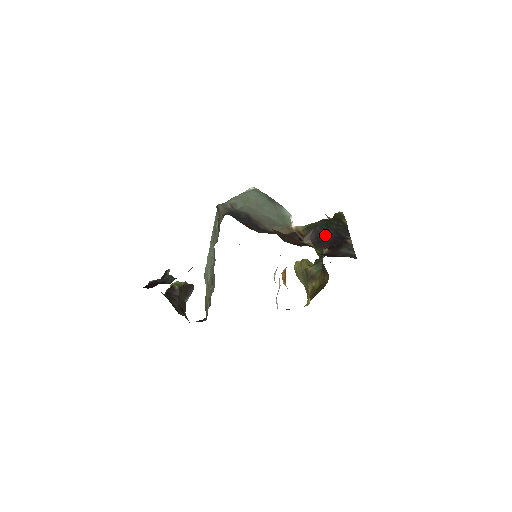
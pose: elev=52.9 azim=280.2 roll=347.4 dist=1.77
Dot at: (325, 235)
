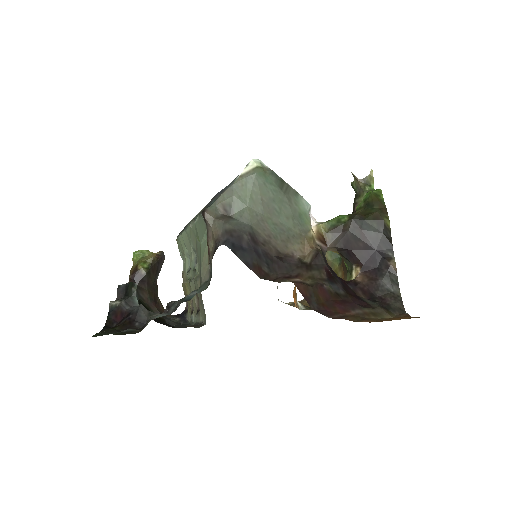
Dot at: (358, 246)
